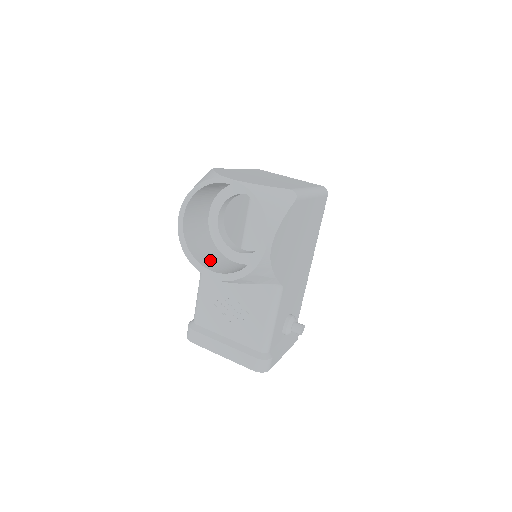
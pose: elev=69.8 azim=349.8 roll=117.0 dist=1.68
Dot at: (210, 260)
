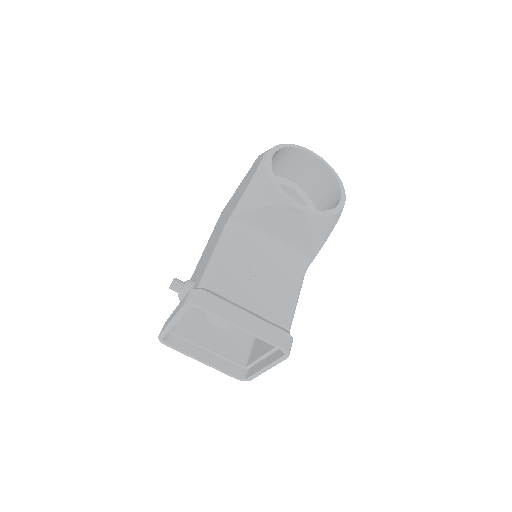
Dot at: occluded
